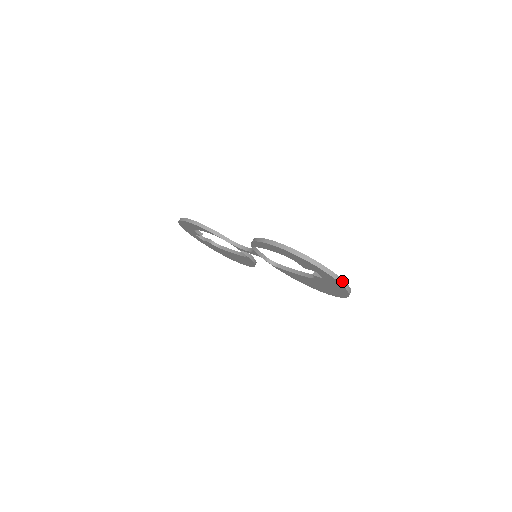
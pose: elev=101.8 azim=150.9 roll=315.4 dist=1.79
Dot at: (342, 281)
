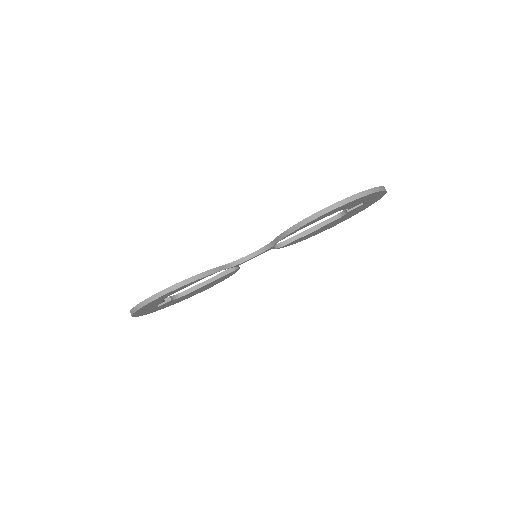
Dot at: occluded
